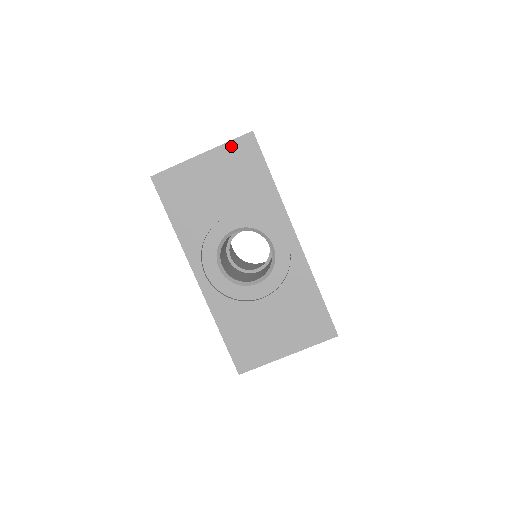
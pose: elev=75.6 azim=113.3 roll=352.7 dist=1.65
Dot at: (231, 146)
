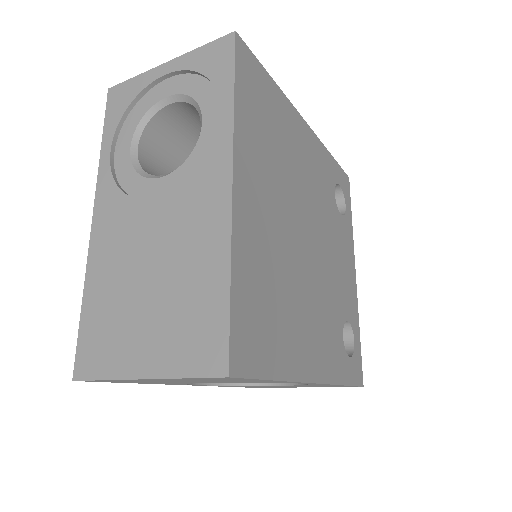
Dot at: occluded
